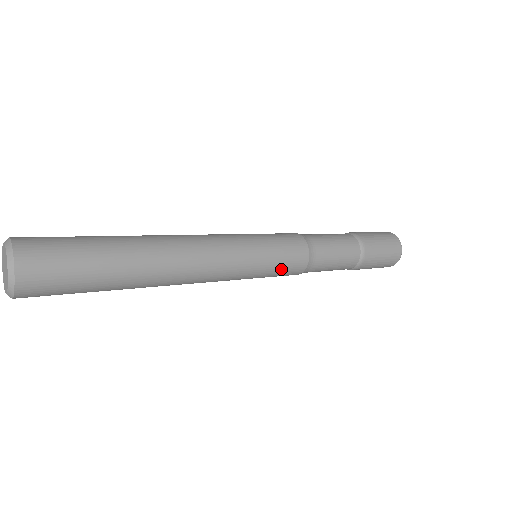
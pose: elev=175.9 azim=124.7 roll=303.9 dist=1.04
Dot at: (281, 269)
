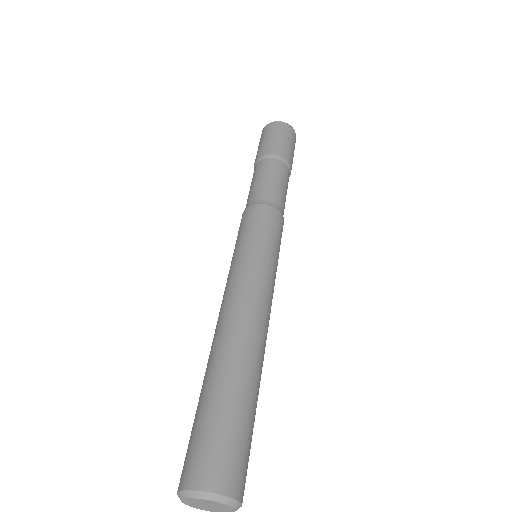
Dot at: (280, 243)
